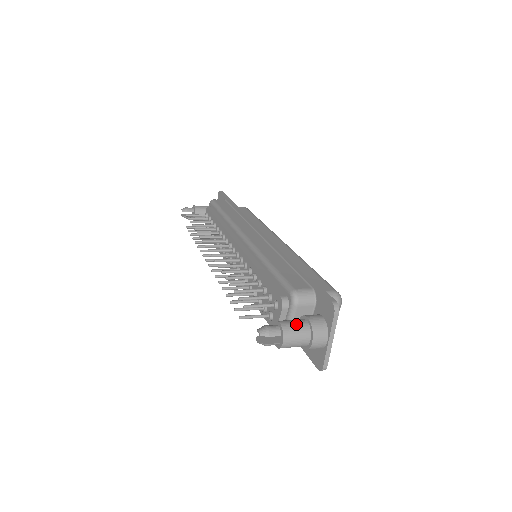
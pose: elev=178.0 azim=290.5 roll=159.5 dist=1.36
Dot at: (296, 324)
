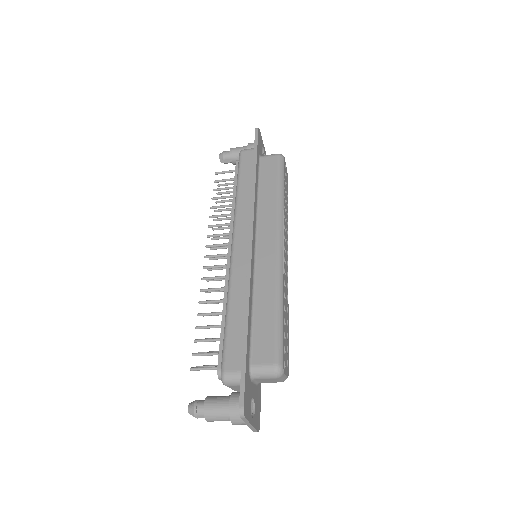
Dot at: (218, 409)
